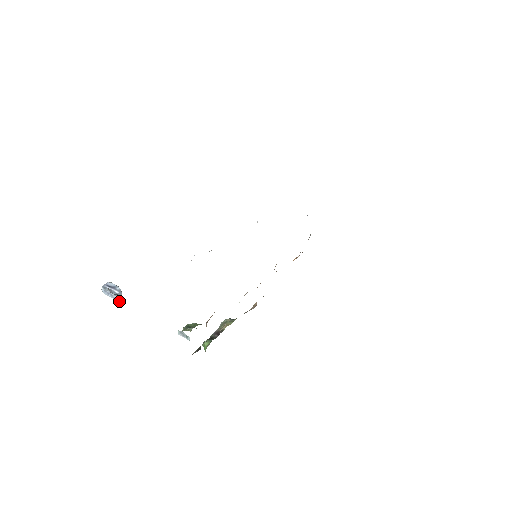
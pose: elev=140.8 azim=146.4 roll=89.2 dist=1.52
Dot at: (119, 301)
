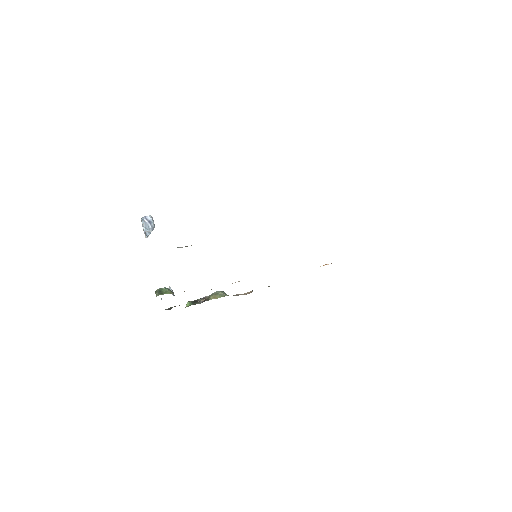
Dot at: (145, 236)
